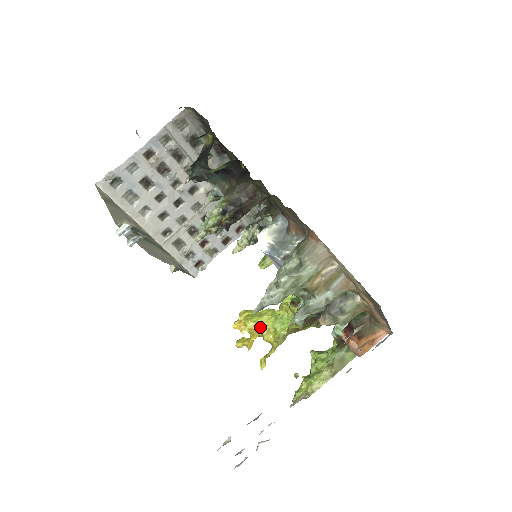
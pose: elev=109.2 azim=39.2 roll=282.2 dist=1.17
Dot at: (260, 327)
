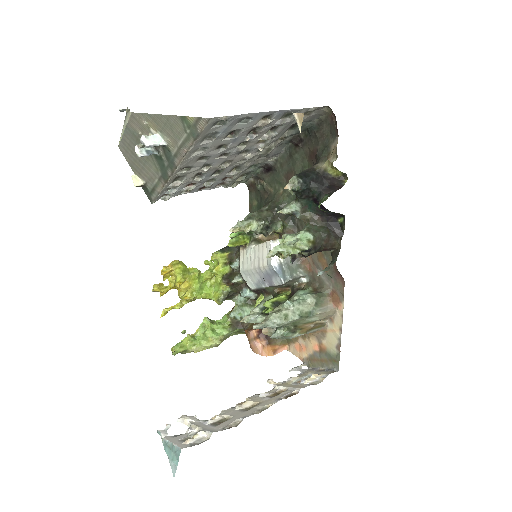
Dot at: (184, 284)
